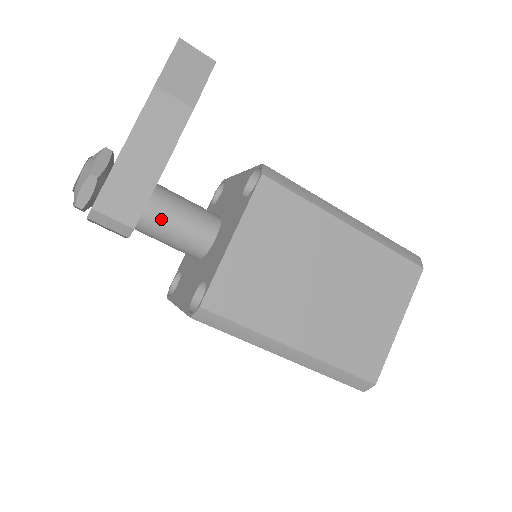
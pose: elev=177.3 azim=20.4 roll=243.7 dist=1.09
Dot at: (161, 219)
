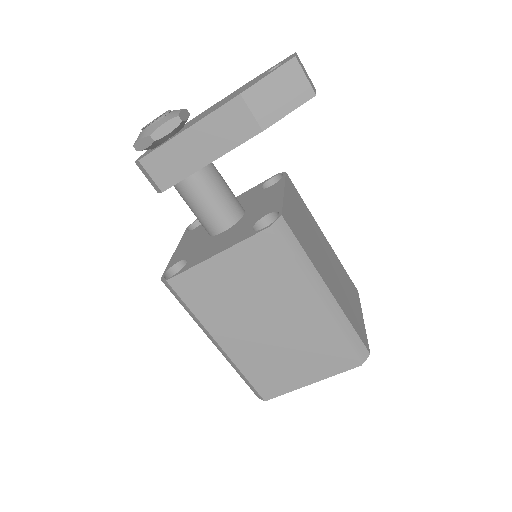
Dot at: (190, 194)
